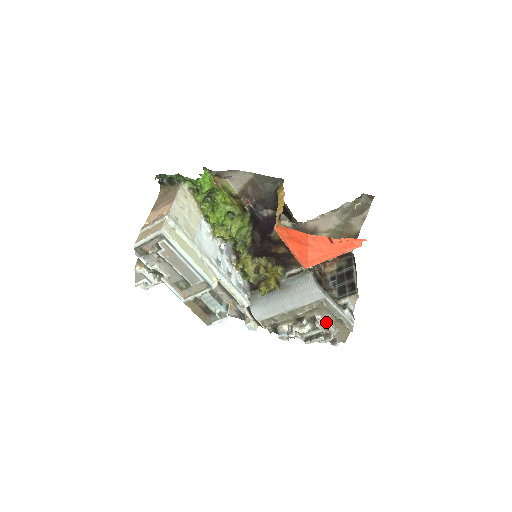
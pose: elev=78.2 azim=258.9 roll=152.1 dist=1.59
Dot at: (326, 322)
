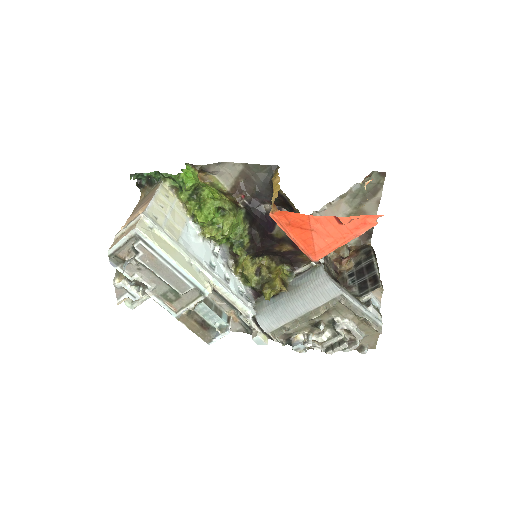
Dot at: (348, 324)
